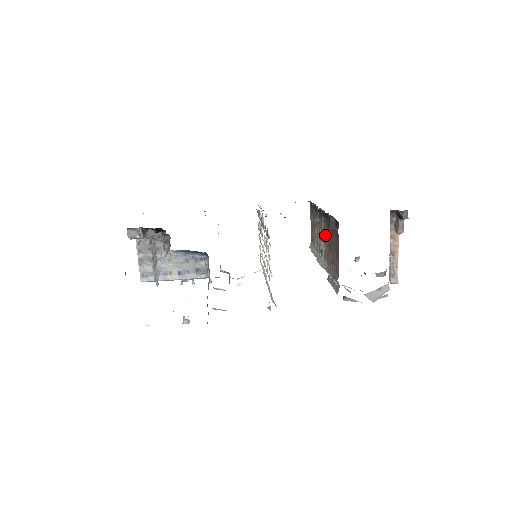
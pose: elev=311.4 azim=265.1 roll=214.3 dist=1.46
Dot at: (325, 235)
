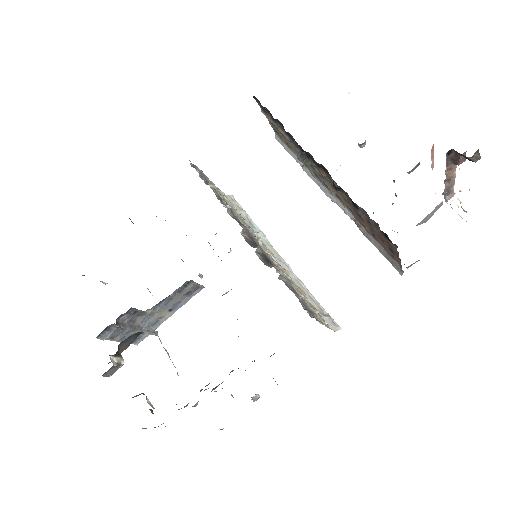
Dot at: occluded
